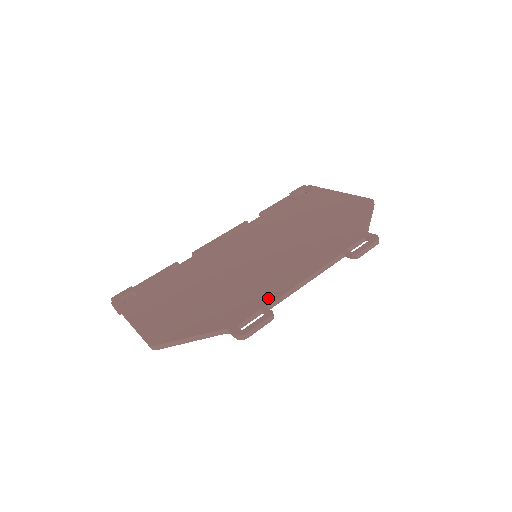
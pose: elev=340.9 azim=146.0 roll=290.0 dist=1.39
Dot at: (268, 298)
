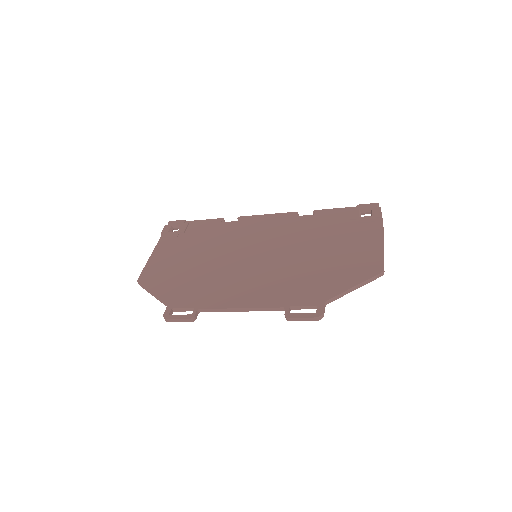
Dot at: (207, 303)
